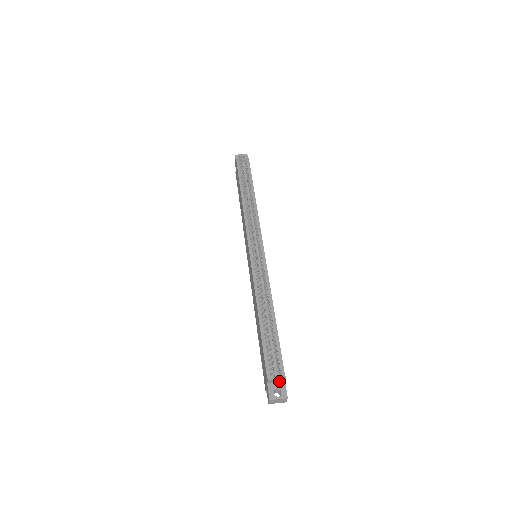
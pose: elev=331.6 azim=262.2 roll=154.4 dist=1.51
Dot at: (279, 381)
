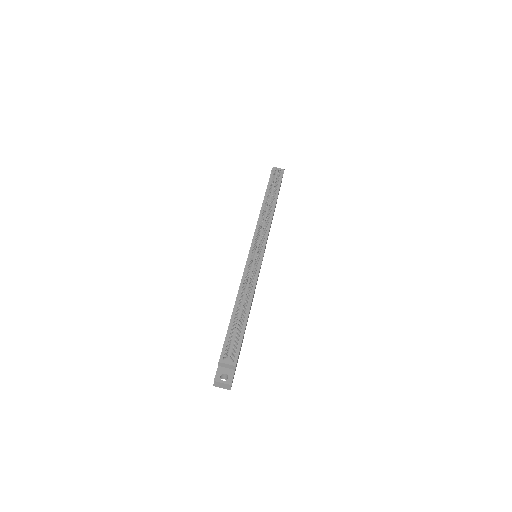
Dot at: (230, 367)
